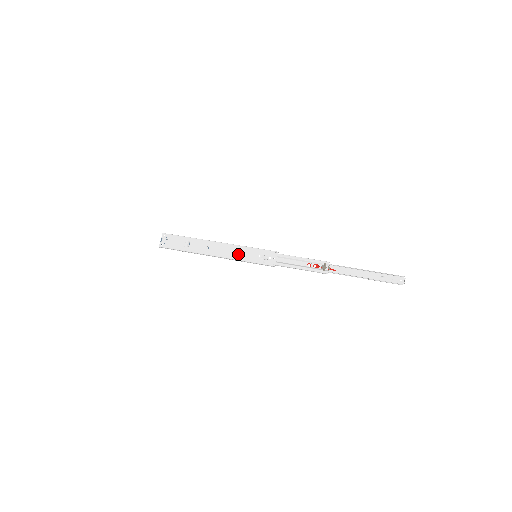
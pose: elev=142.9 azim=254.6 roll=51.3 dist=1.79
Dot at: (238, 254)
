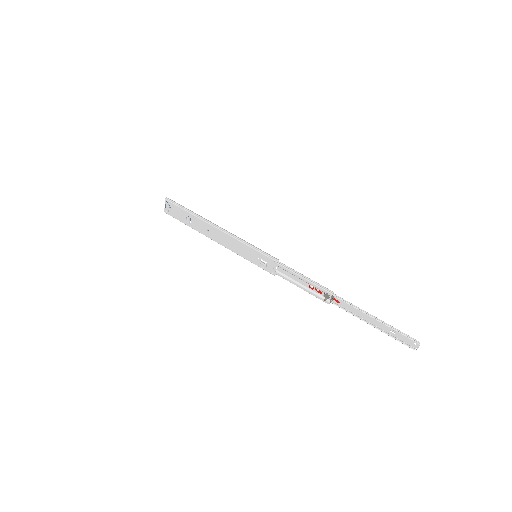
Dot at: (237, 249)
